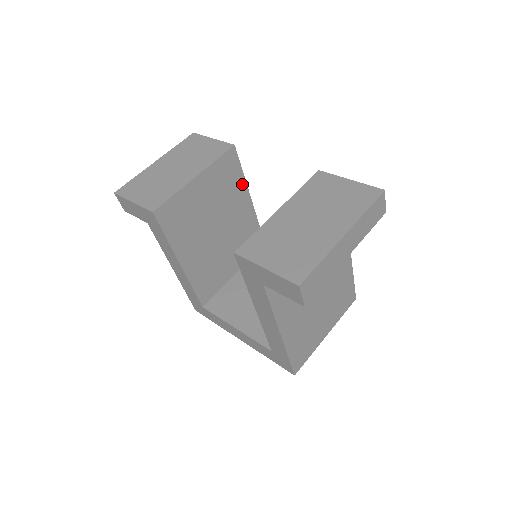
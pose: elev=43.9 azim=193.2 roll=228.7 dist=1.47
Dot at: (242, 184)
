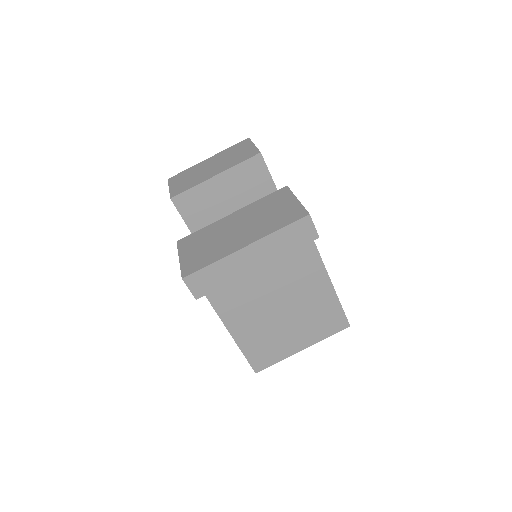
Dot at: (272, 189)
